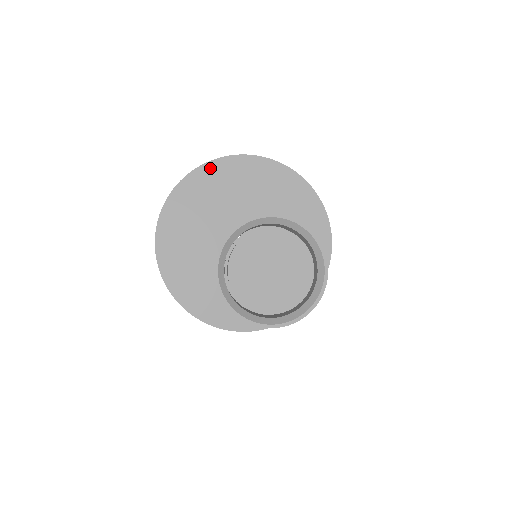
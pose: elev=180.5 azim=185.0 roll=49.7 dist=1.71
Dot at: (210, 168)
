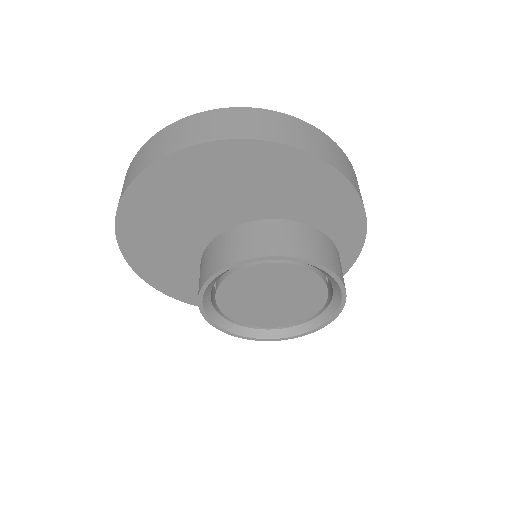
Dot at: (189, 157)
